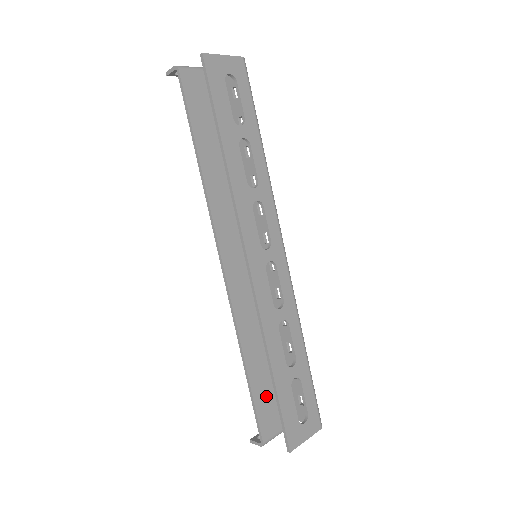
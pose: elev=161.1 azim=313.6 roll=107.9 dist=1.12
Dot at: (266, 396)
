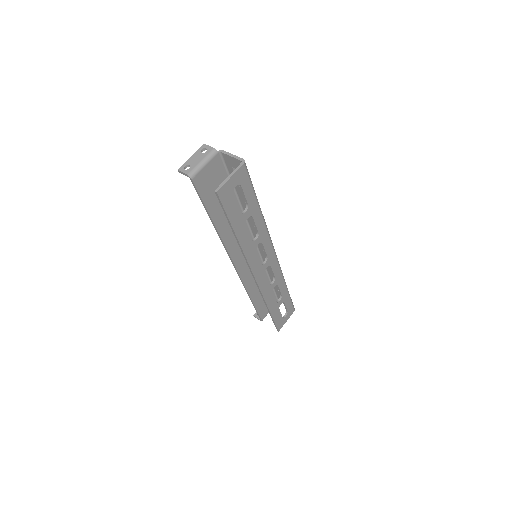
Dot at: (263, 303)
